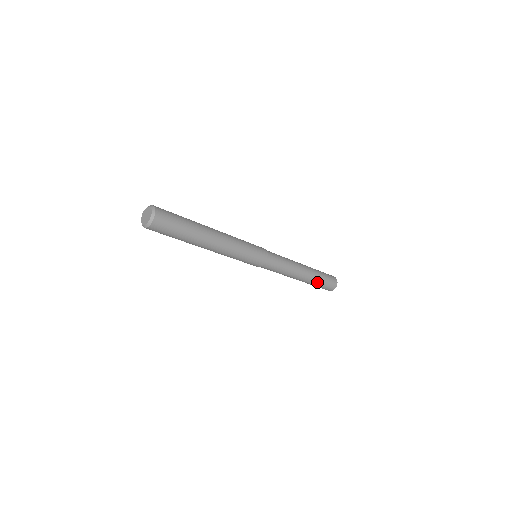
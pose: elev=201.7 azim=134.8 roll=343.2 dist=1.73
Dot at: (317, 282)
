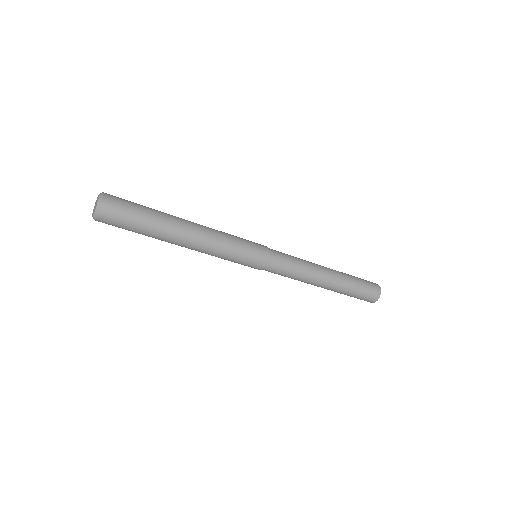
Dot at: (349, 290)
